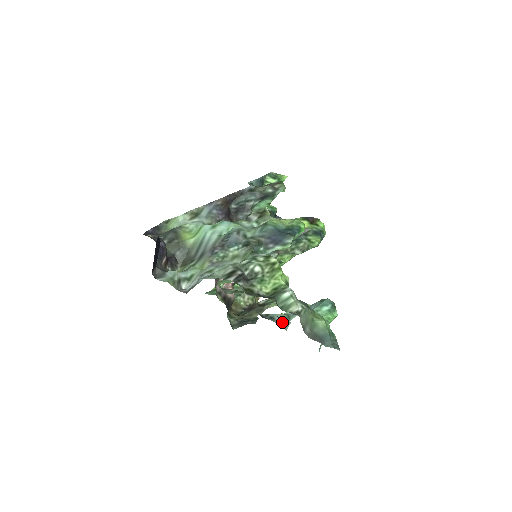
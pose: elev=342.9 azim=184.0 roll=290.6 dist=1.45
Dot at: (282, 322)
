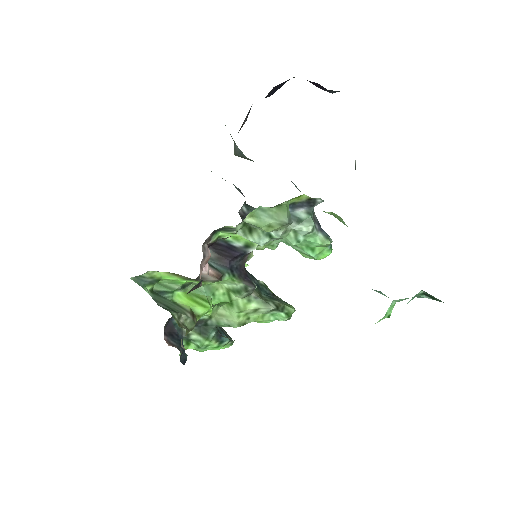
Dot at: occluded
